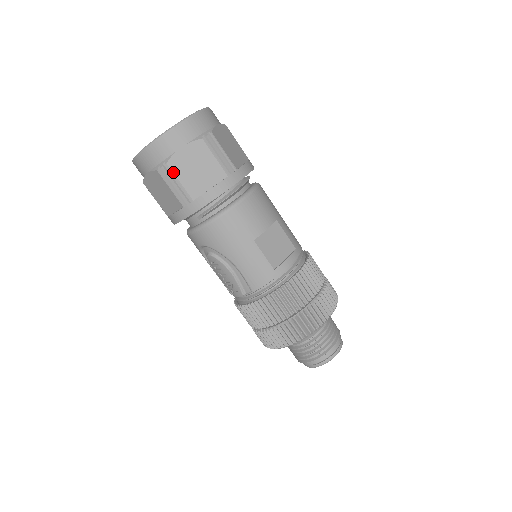
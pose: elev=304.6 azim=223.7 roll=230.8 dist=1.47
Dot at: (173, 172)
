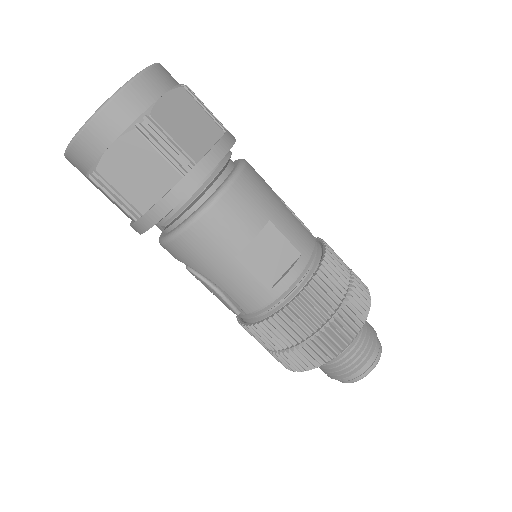
Dot at: (107, 181)
